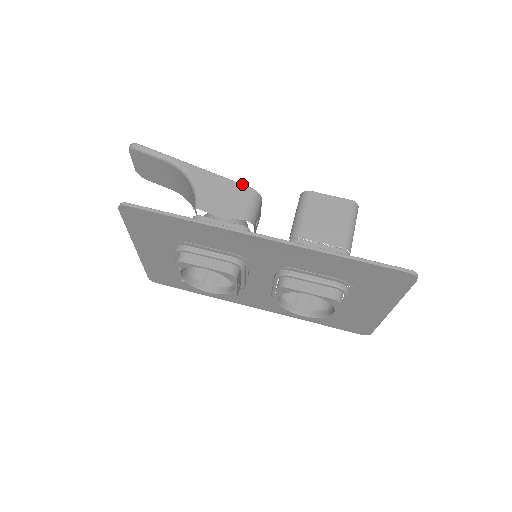
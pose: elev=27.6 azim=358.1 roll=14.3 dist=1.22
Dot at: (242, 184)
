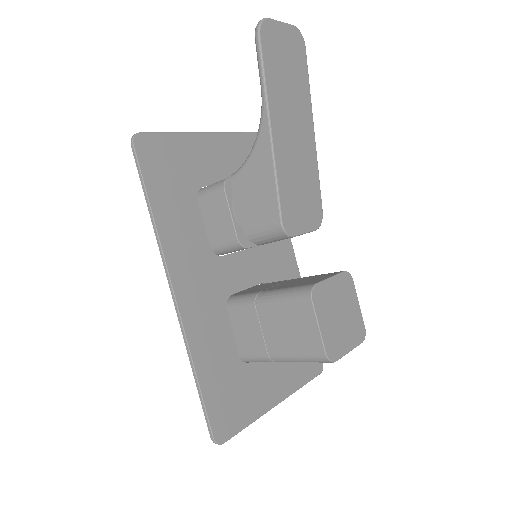
Dot at: (279, 209)
